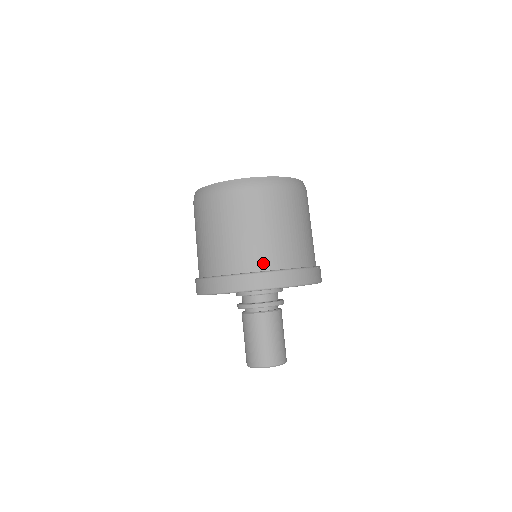
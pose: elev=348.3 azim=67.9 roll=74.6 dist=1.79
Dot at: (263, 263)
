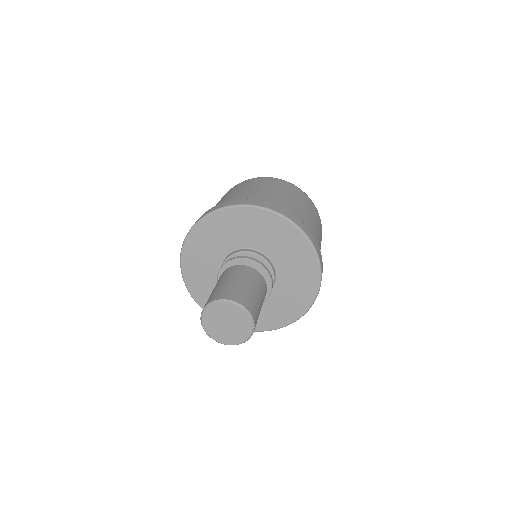
Dot at: occluded
